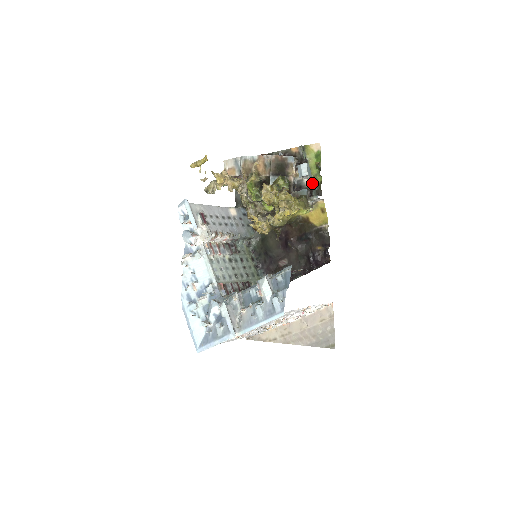
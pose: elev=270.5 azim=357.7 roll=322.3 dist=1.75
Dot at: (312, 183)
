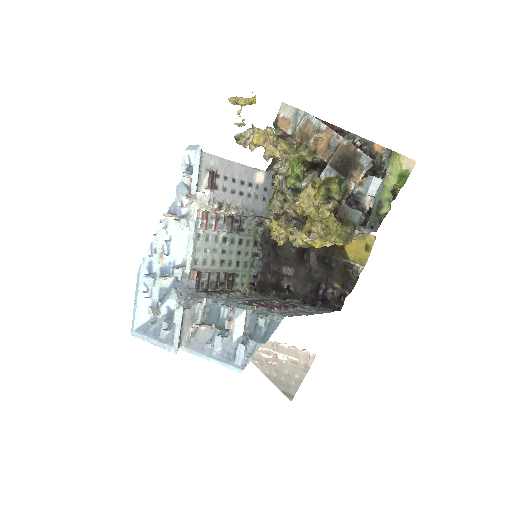
Dot at: (374, 209)
